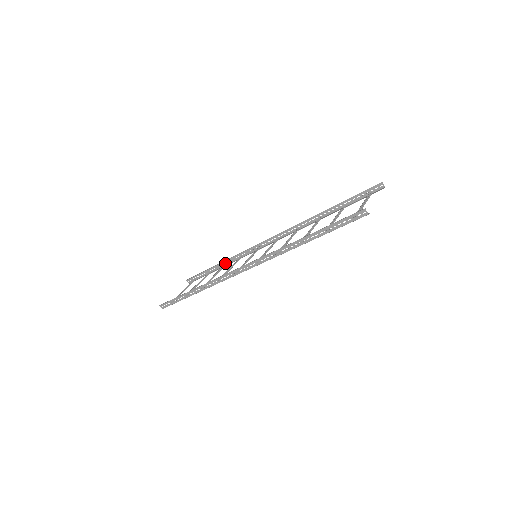
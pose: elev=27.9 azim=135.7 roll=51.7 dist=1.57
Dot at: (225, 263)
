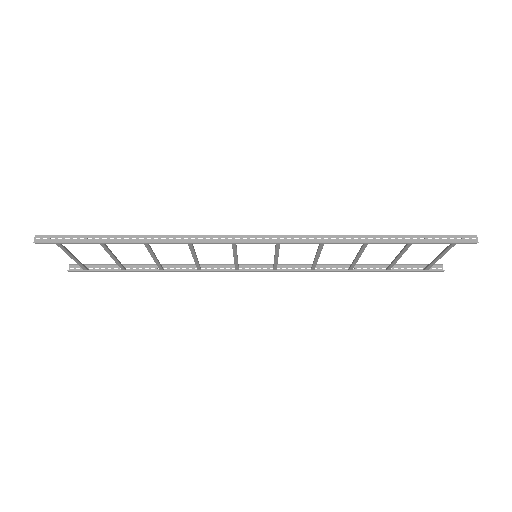
Dot at: occluded
